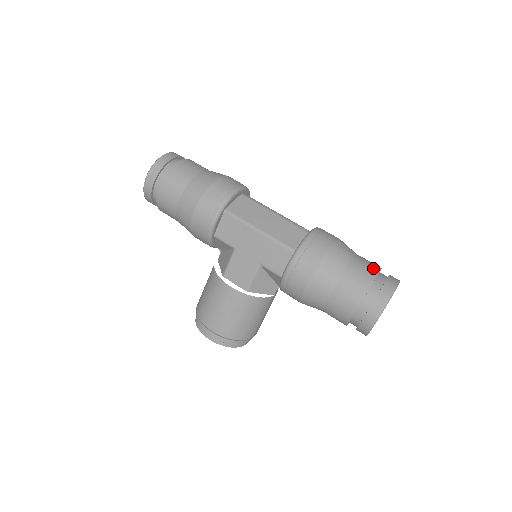
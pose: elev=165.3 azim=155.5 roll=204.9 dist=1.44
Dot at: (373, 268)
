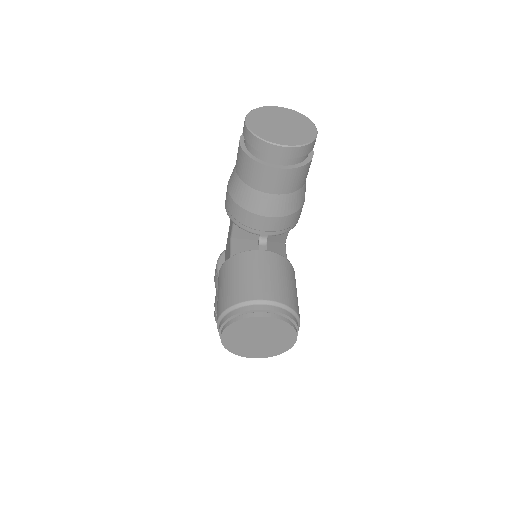
Dot at: occluded
